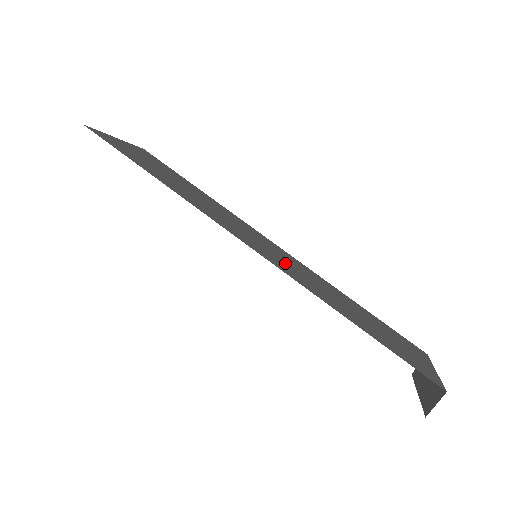
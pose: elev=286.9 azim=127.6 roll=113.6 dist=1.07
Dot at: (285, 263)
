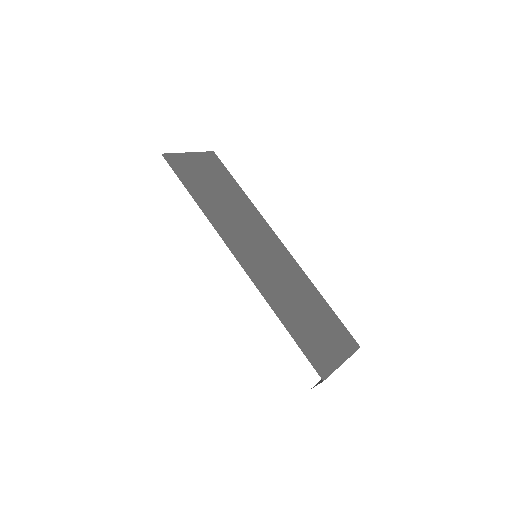
Dot at: (267, 269)
